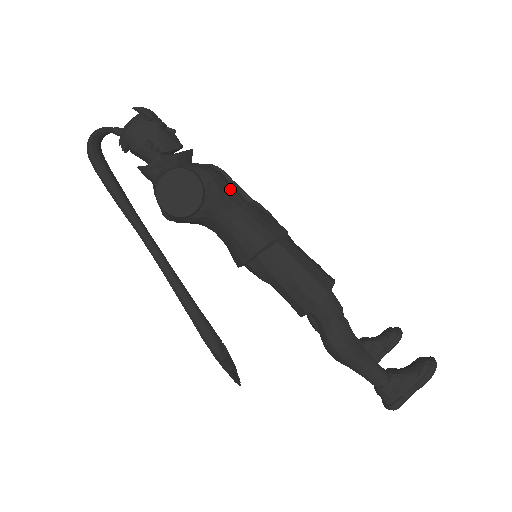
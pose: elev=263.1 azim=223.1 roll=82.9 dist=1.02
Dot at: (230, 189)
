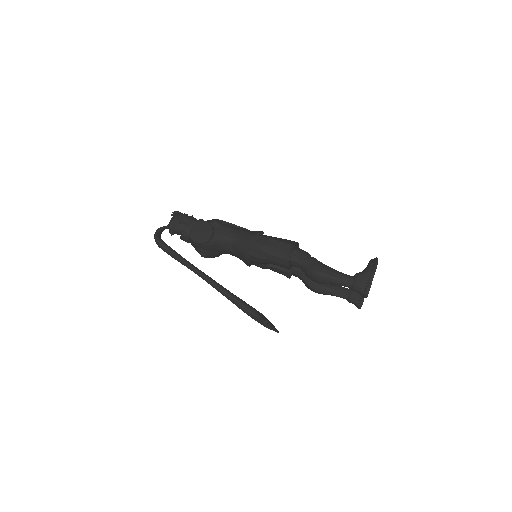
Dot at: (226, 224)
